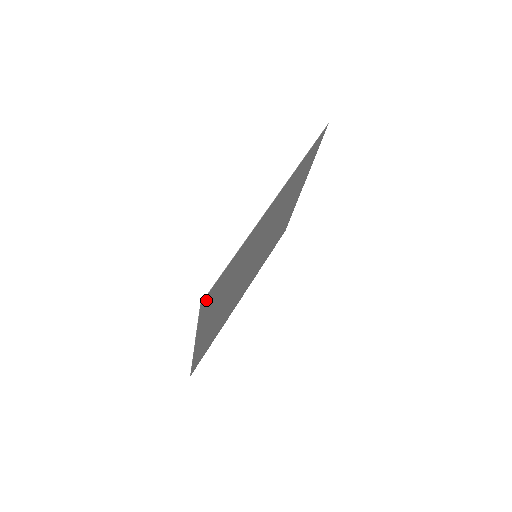
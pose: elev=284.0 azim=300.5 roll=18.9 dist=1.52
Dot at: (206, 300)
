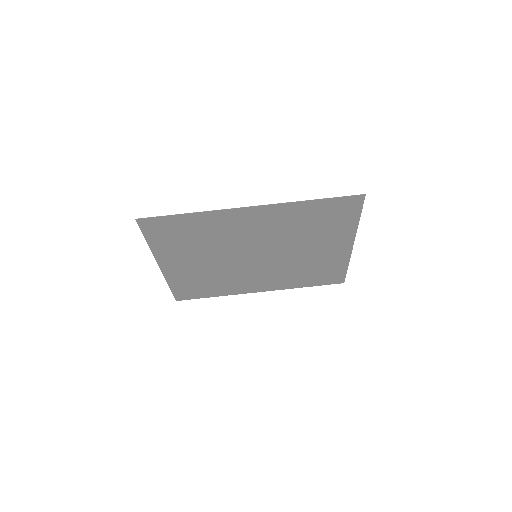
Dot at: (147, 224)
